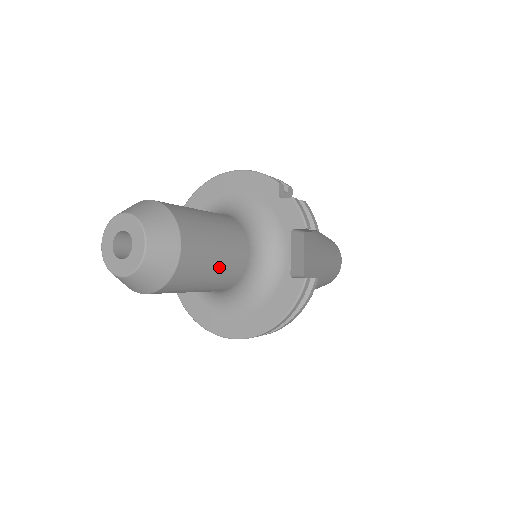
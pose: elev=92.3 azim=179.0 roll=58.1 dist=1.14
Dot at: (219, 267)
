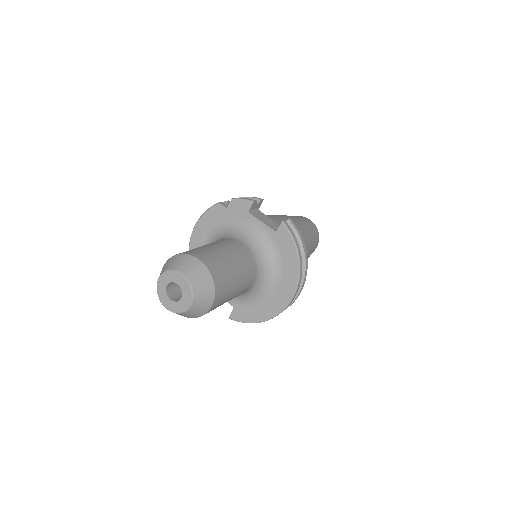
Dot at: (233, 260)
